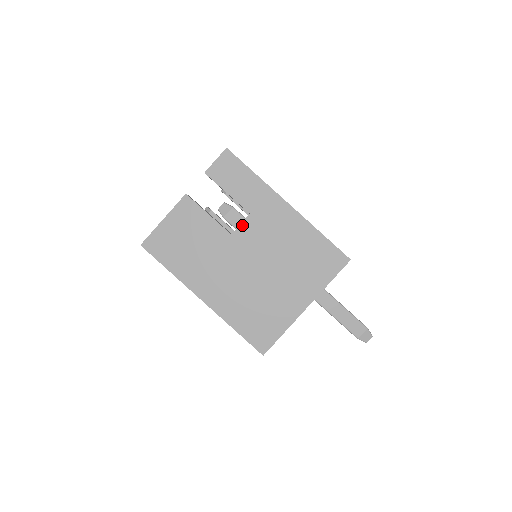
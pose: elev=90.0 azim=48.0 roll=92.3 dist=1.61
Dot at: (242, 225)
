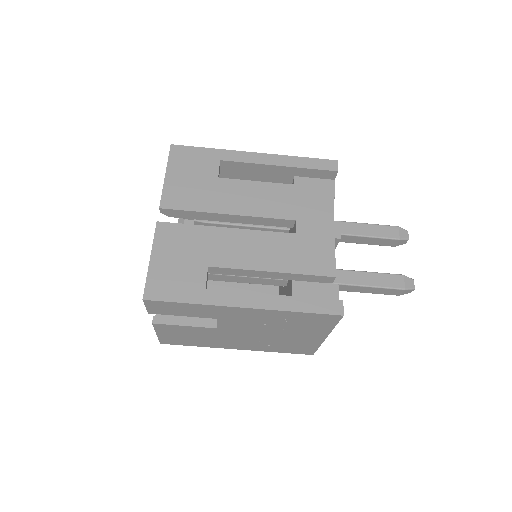
Dot at: (219, 324)
